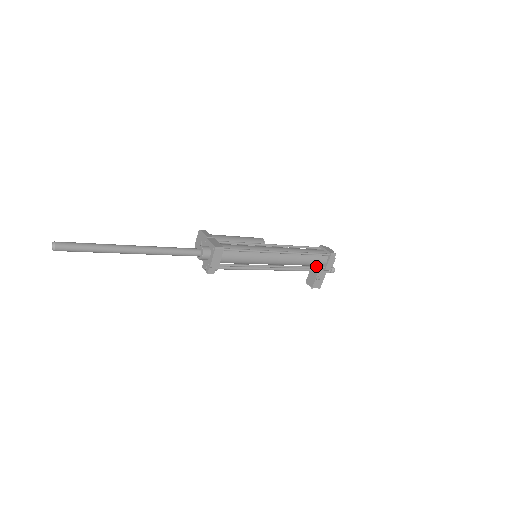
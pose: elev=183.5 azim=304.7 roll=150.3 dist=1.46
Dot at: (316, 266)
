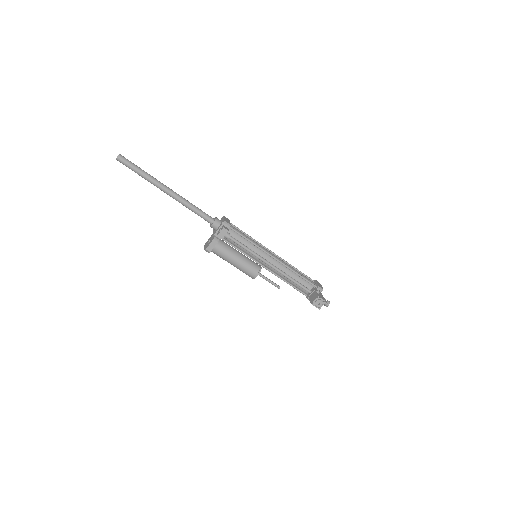
Dot at: (309, 282)
